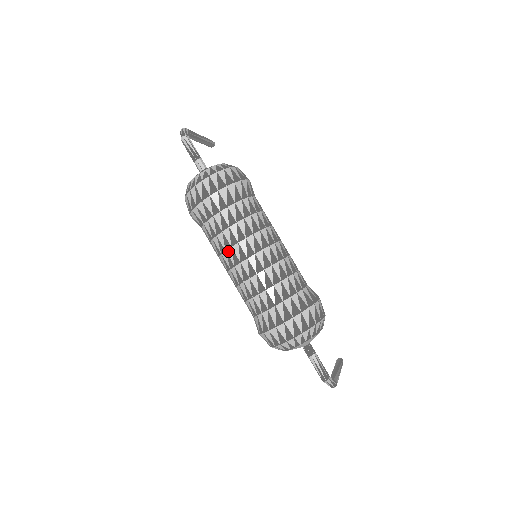
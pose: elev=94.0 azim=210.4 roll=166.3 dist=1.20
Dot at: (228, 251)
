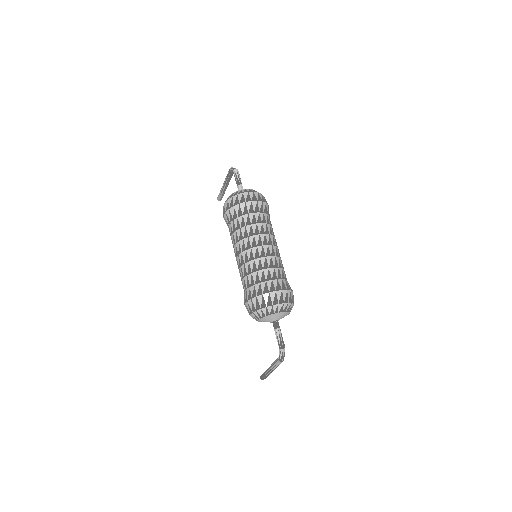
Dot at: (250, 237)
